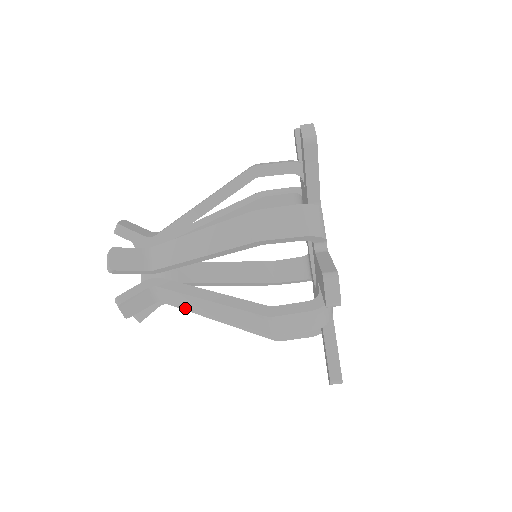
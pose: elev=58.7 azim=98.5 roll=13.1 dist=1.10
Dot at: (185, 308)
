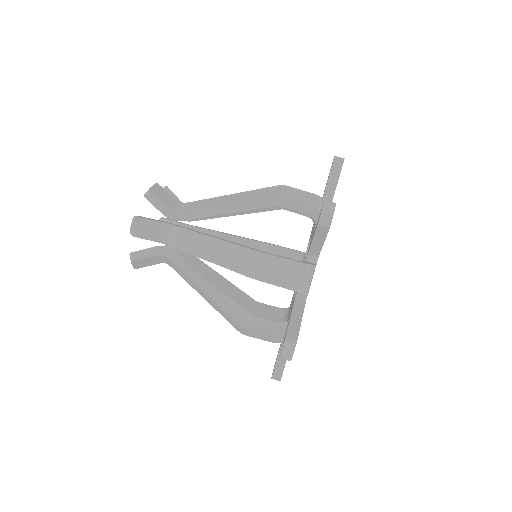
Dot at: (183, 251)
